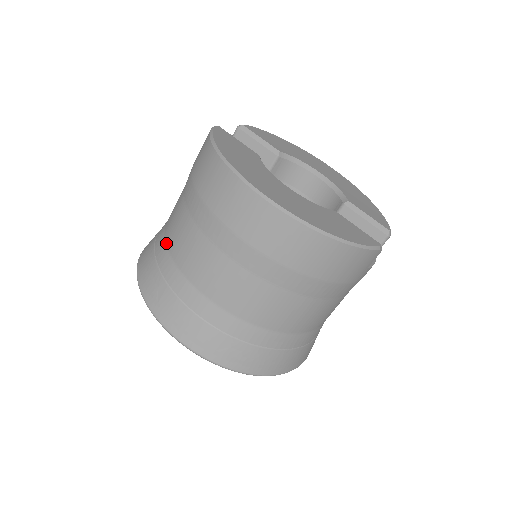
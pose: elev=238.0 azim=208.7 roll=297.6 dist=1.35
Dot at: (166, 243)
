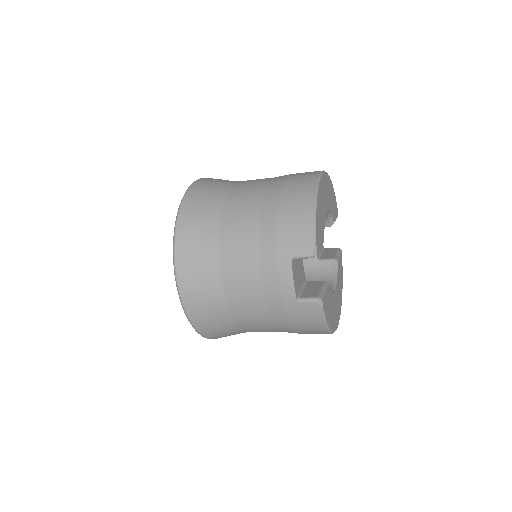
Dot at: (242, 330)
